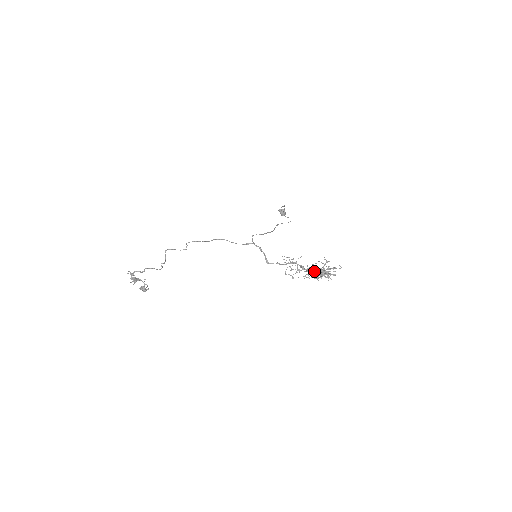
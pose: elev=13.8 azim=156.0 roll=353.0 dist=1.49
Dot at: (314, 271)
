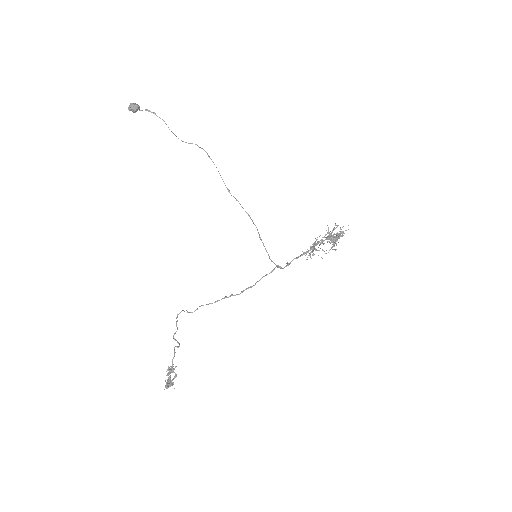
Dot at: (329, 242)
